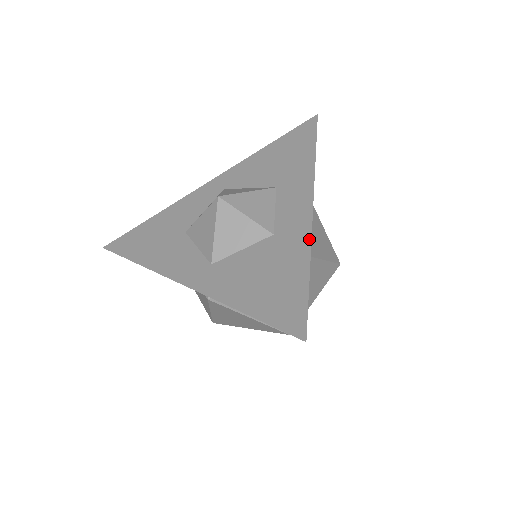
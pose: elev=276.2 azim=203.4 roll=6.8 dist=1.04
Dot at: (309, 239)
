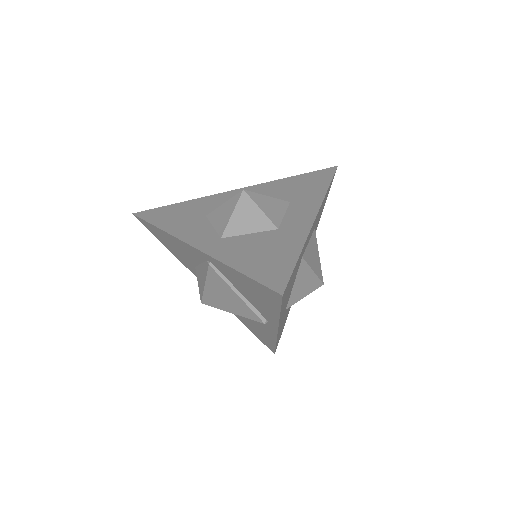
Dot at: (306, 236)
